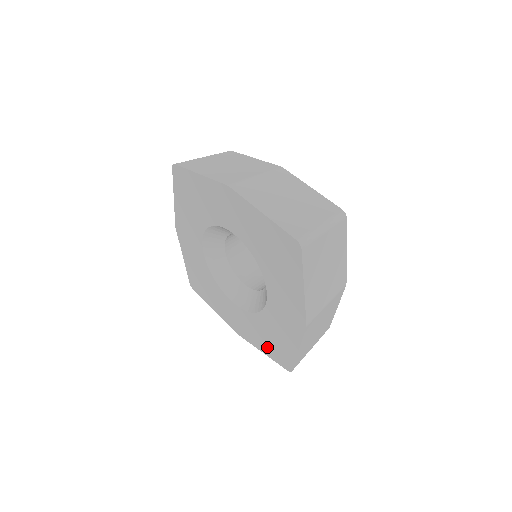
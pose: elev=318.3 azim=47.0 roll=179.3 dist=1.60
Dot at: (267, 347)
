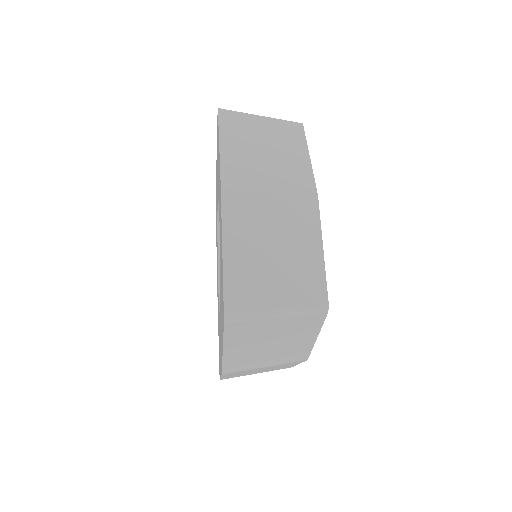
Dot at: (222, 324)
